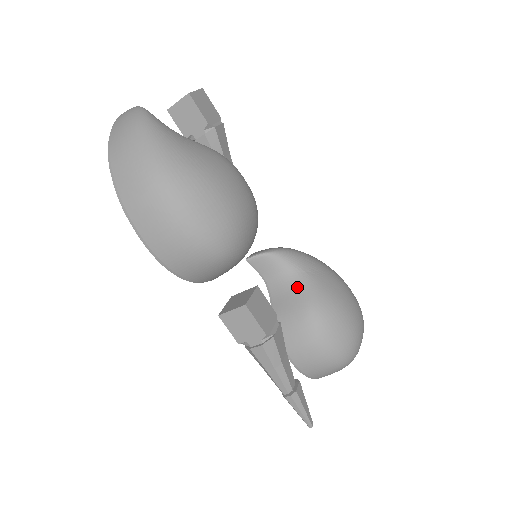
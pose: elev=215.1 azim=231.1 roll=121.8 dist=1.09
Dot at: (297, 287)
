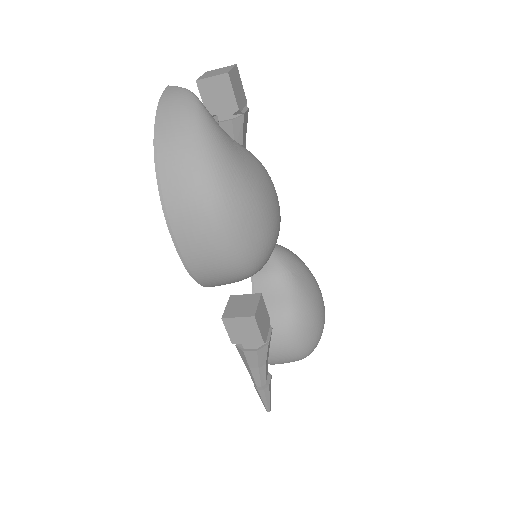
Dot at: (282, 287)
